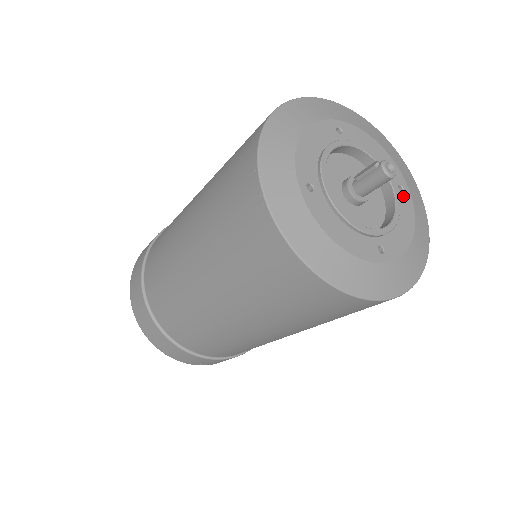
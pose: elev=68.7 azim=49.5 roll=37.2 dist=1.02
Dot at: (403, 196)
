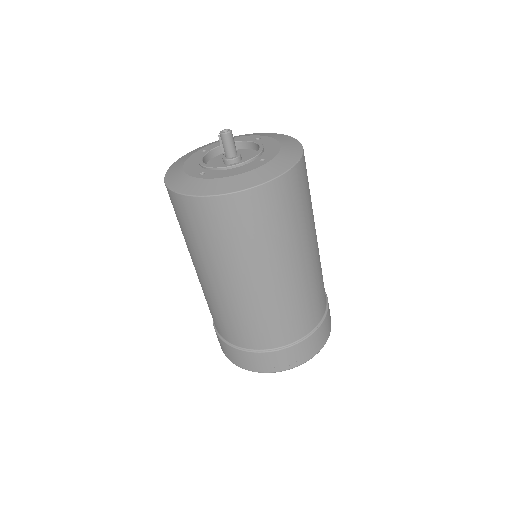
Dot at: (261, 140)
